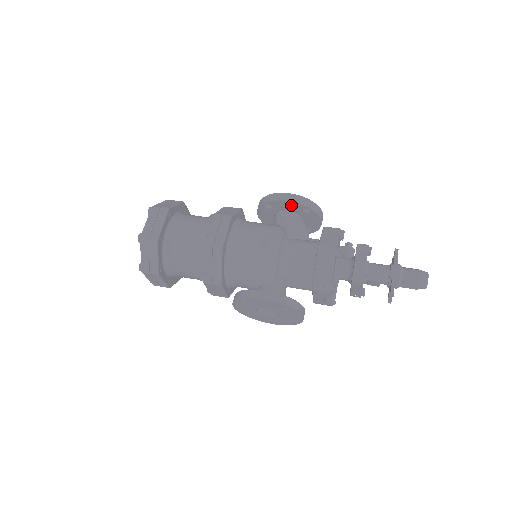
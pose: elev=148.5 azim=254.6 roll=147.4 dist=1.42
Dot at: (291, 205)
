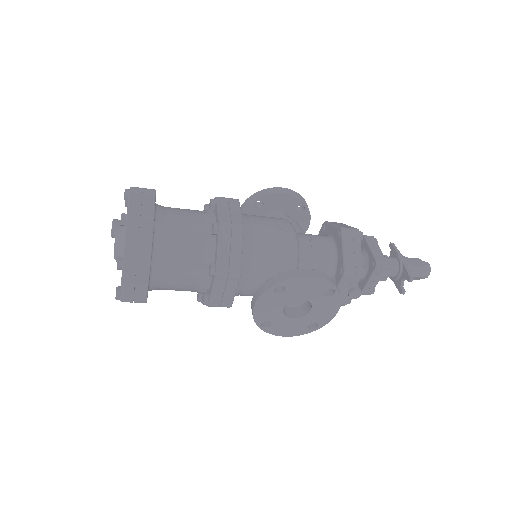
Dot at: (287, 201)
